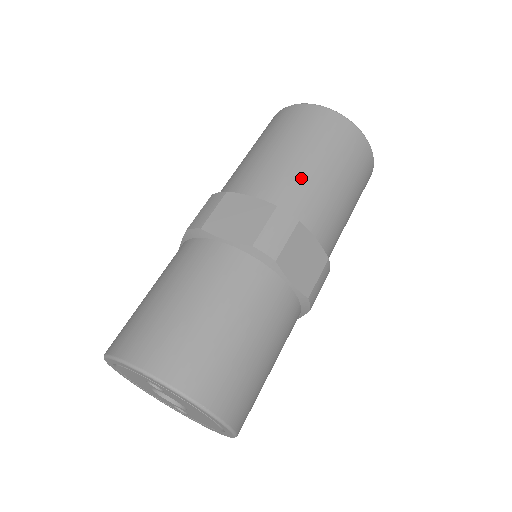
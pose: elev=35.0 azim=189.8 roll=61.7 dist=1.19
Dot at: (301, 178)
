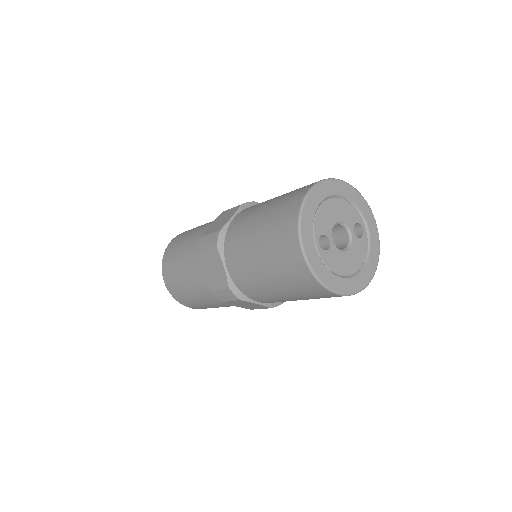
Dot at: (256, 284)
